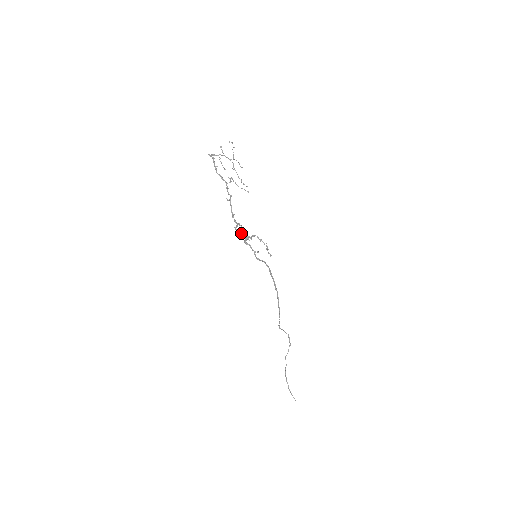
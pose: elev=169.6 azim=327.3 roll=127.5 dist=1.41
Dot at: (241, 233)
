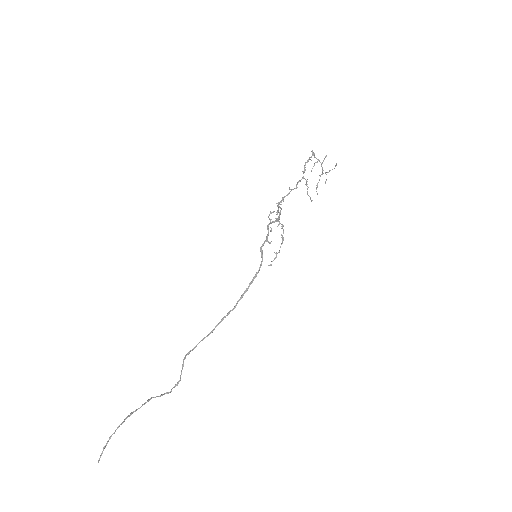
Dot at: occluded
